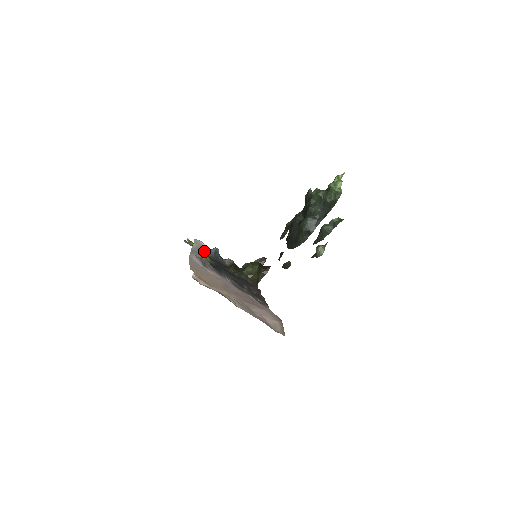
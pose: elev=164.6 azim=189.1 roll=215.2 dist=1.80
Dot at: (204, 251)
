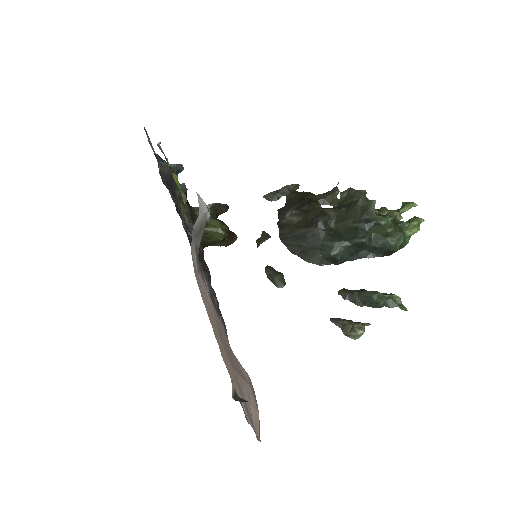
Dot at: (203, 229)
